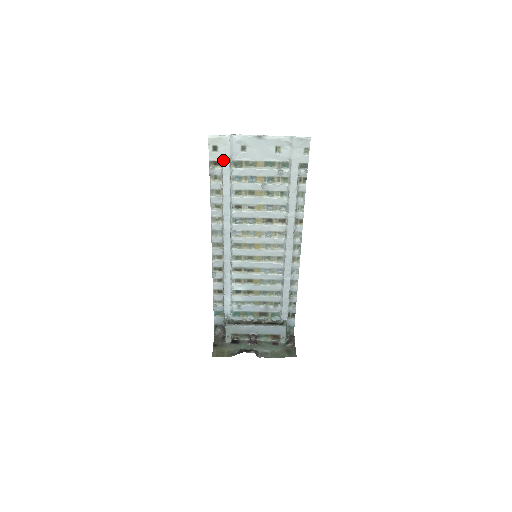
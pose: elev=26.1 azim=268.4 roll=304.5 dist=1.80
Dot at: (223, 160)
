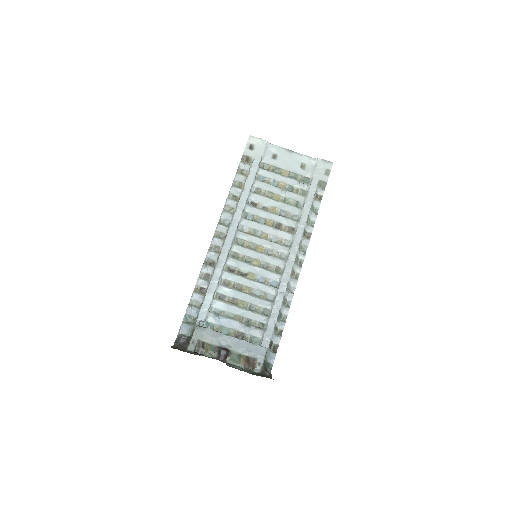
Dot at: (255, 158)
